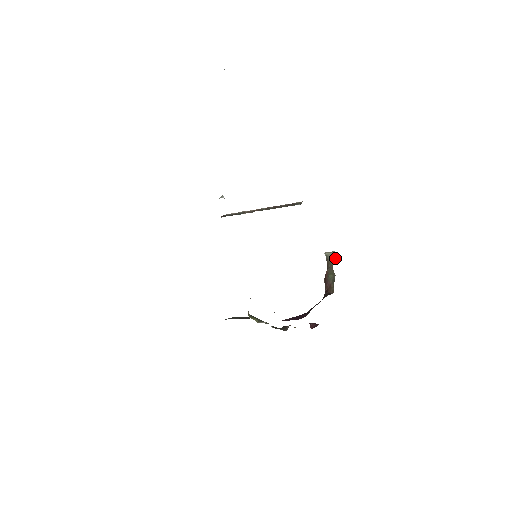
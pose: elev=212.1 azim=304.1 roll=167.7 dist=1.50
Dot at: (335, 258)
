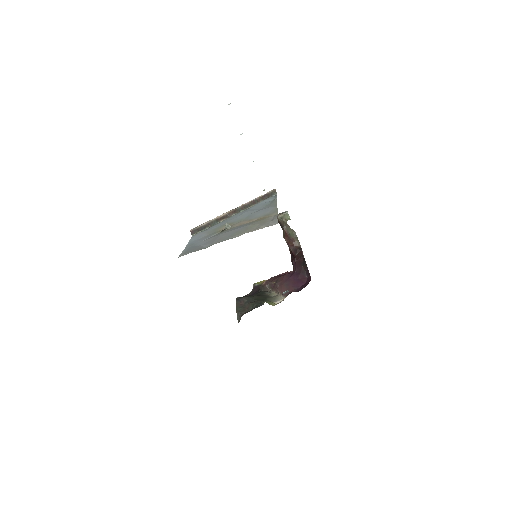
Dot at: occluded
